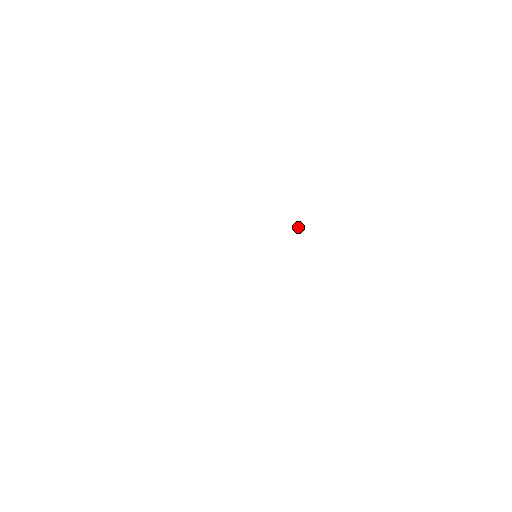
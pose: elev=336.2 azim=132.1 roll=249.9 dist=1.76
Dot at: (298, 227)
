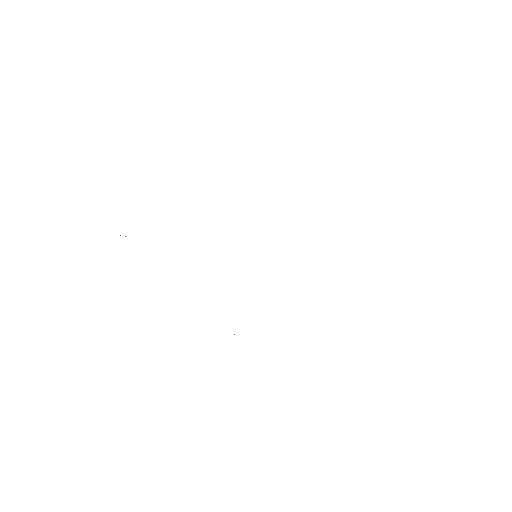
Dot at: occluded
